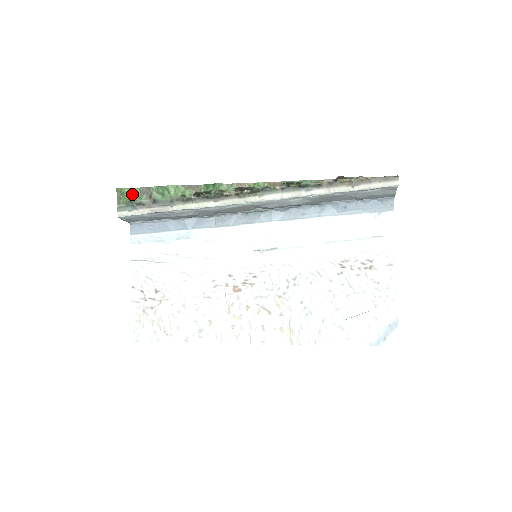
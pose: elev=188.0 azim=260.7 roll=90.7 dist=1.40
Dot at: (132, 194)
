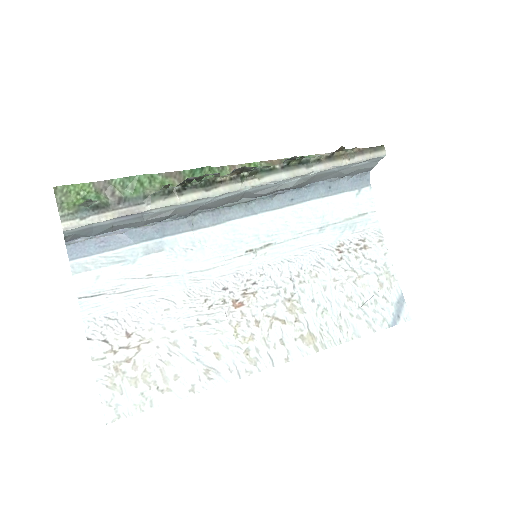
Dot at: (82, 193)
